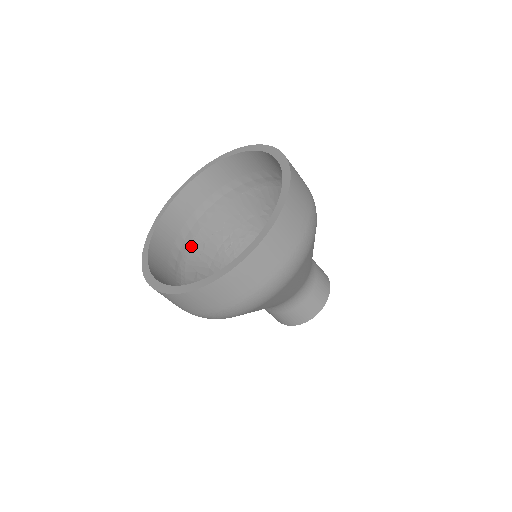
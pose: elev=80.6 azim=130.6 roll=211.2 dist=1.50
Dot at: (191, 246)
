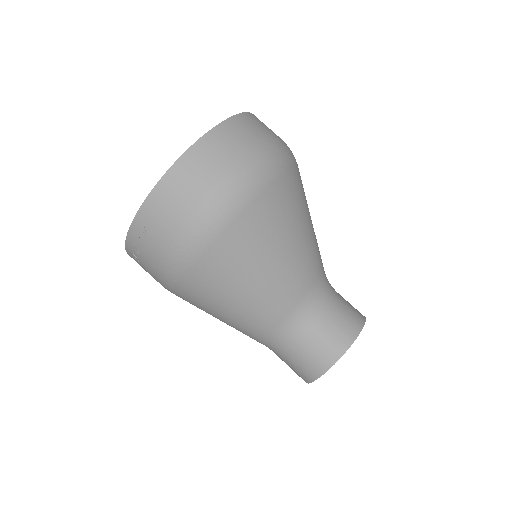
Dot at: occluded
